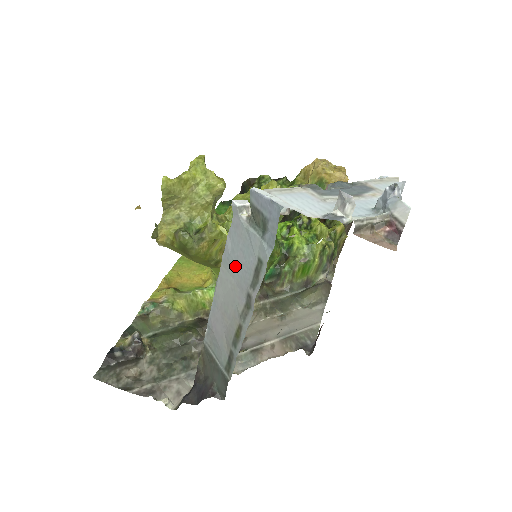
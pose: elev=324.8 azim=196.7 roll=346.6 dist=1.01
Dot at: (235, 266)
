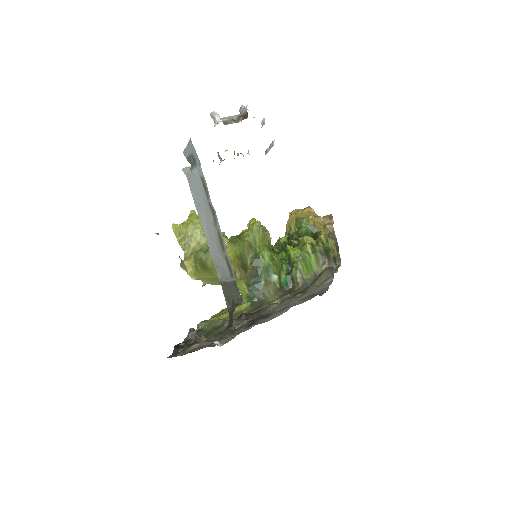
Dot at: (200, 201)
